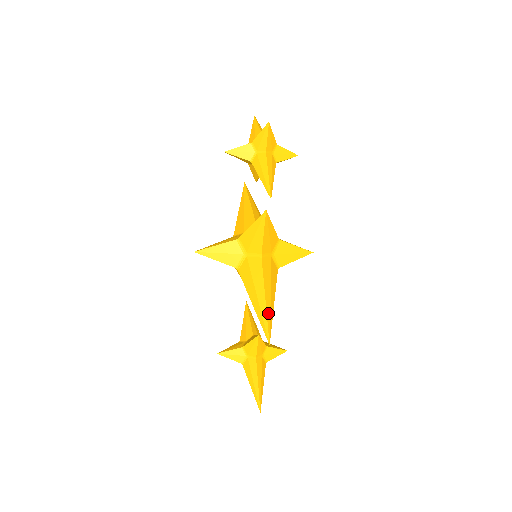
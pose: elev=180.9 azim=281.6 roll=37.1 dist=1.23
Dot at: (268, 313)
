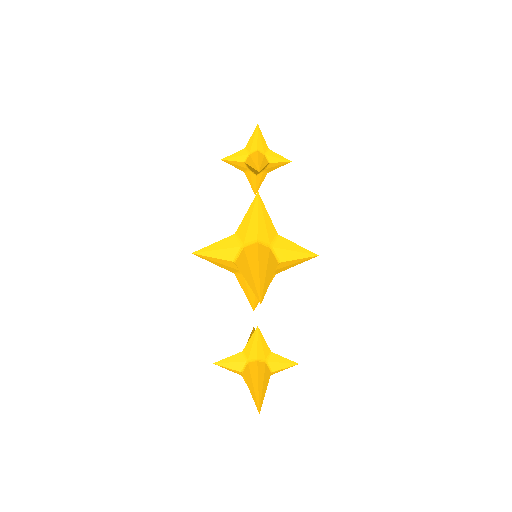
Dot at: (261, 281)
